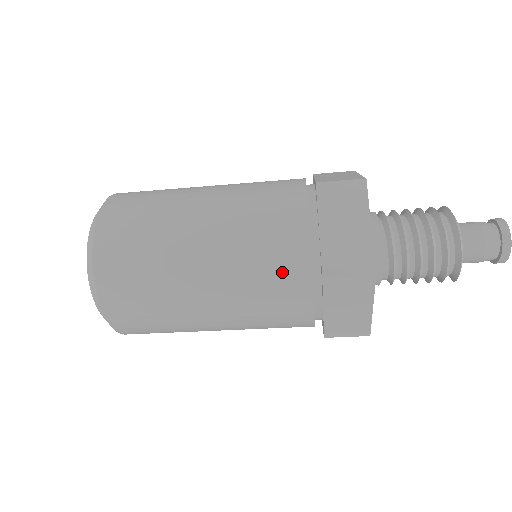
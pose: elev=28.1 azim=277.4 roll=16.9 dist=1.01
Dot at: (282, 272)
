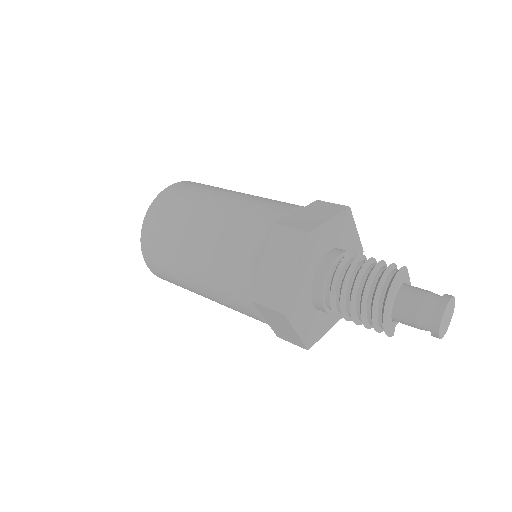
Dot at: (235, 285)
